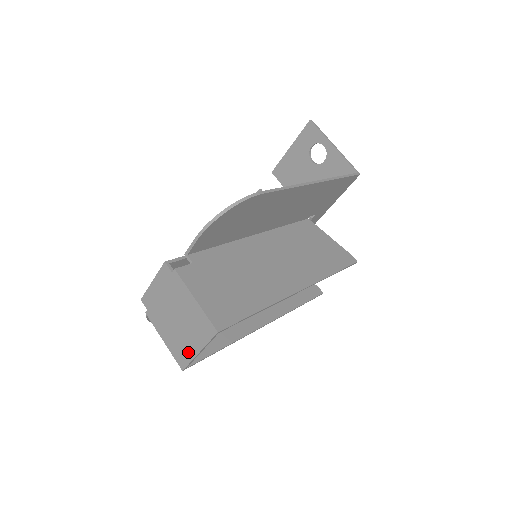
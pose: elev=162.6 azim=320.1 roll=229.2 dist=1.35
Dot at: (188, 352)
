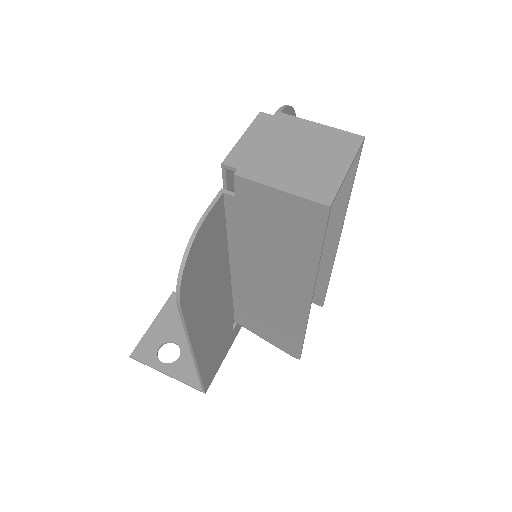
Dot at: (331, 178)
